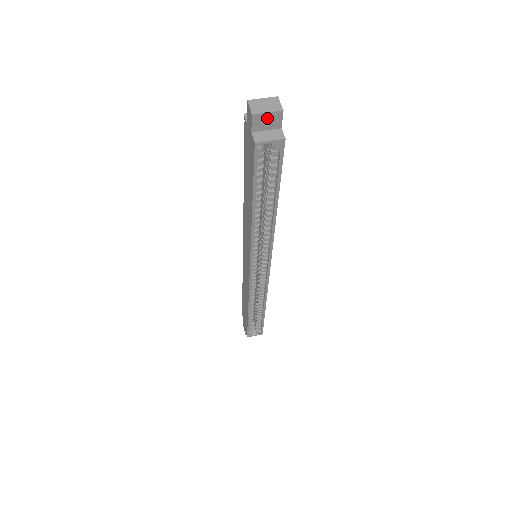
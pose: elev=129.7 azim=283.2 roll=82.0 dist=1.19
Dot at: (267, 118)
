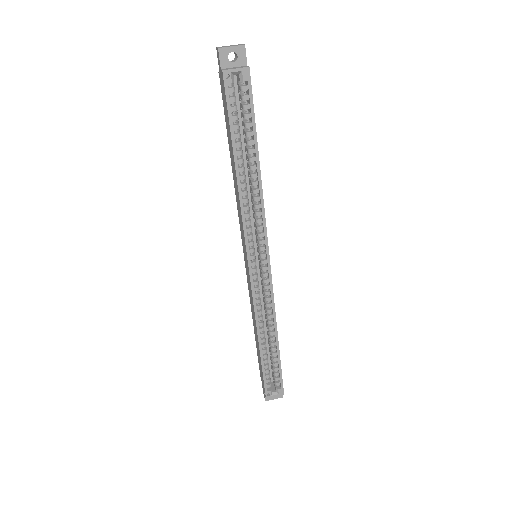
Dot at: (234, 60)
